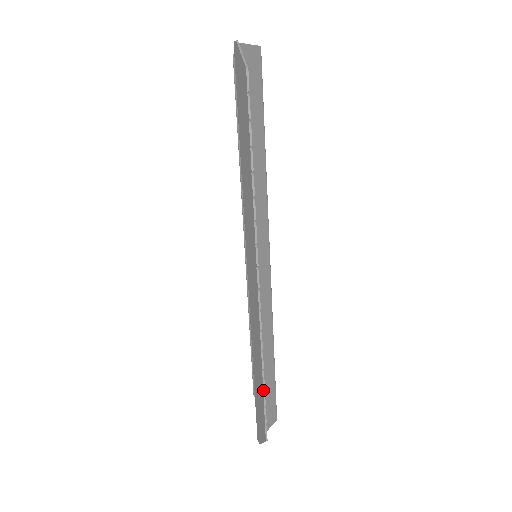
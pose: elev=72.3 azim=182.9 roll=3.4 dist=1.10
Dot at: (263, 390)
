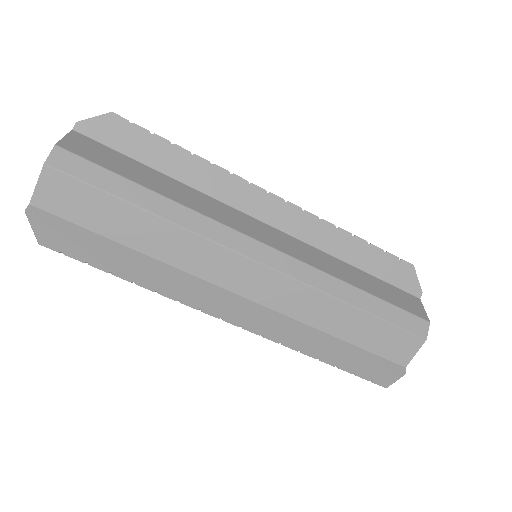
Dot at: (337, 367)
